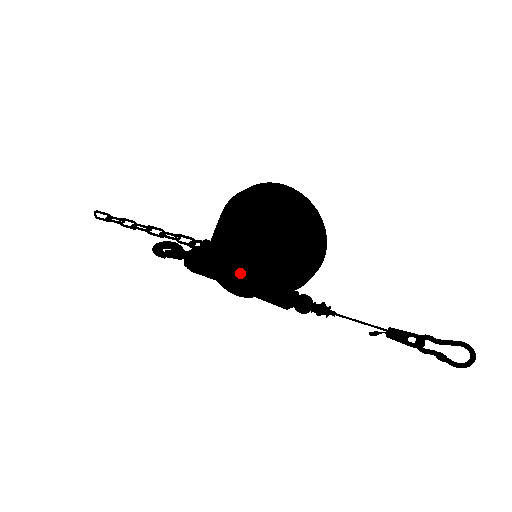
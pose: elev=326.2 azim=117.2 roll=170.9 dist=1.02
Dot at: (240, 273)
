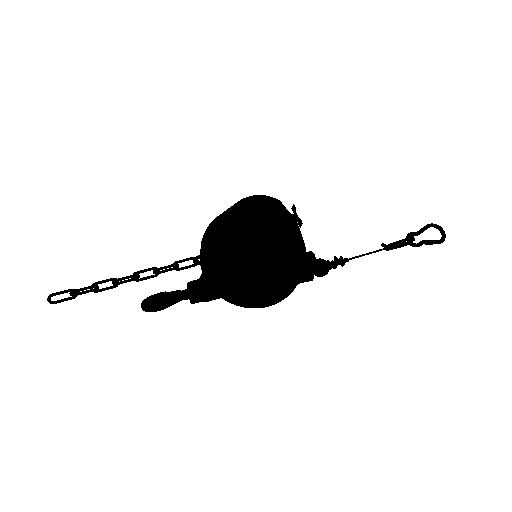
Dot at: (267, 234)
